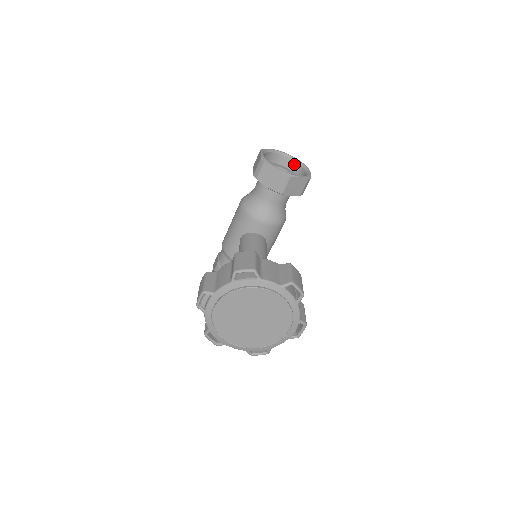
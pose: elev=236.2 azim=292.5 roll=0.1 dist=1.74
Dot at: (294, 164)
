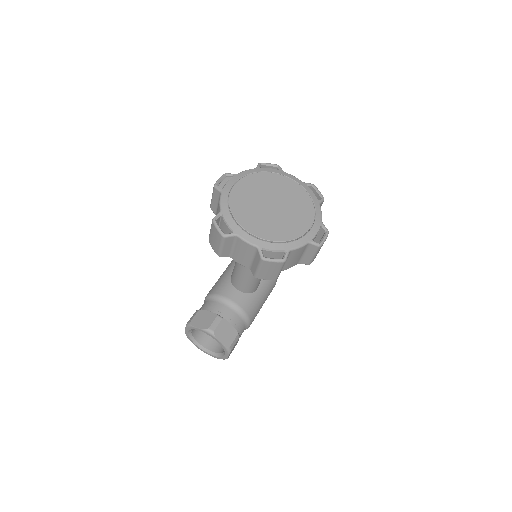
Dot at: occluded
